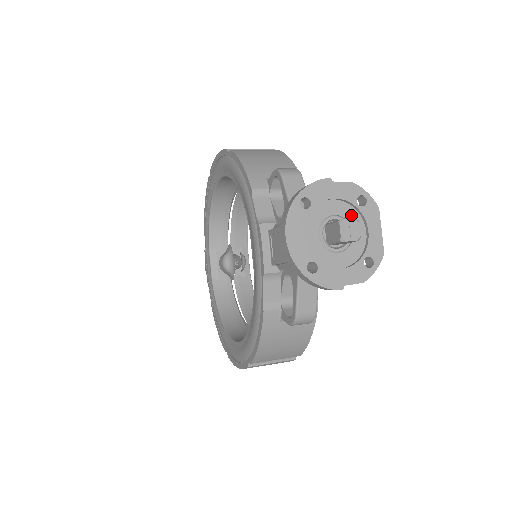
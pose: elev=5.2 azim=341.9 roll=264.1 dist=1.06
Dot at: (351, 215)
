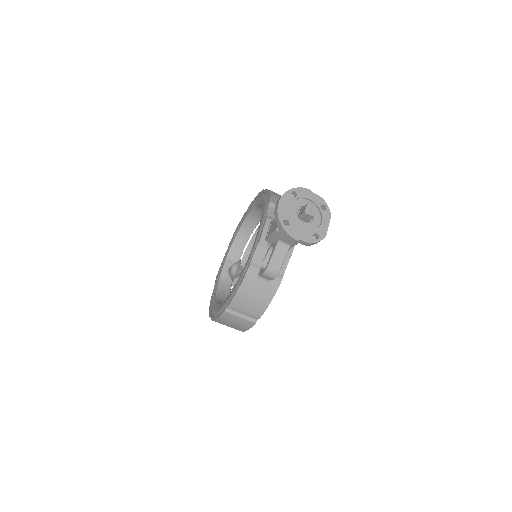
Dot at: occluded
